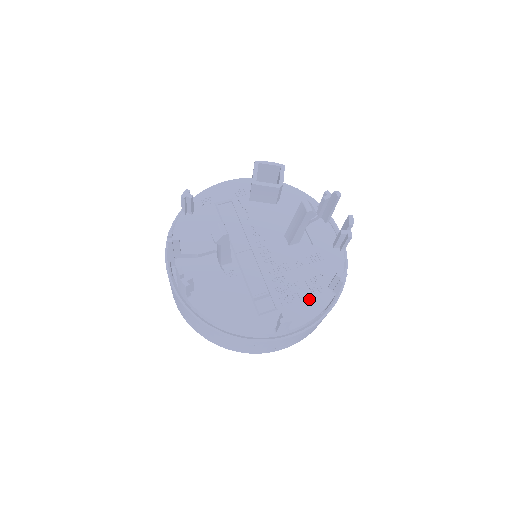
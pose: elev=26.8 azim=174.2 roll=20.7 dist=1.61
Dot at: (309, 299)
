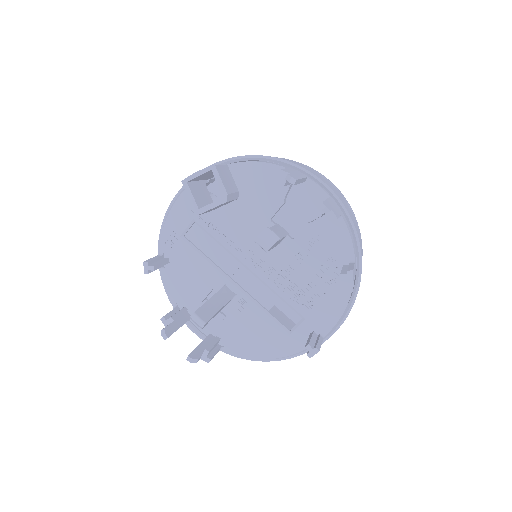
Dot at: (329, 293)
